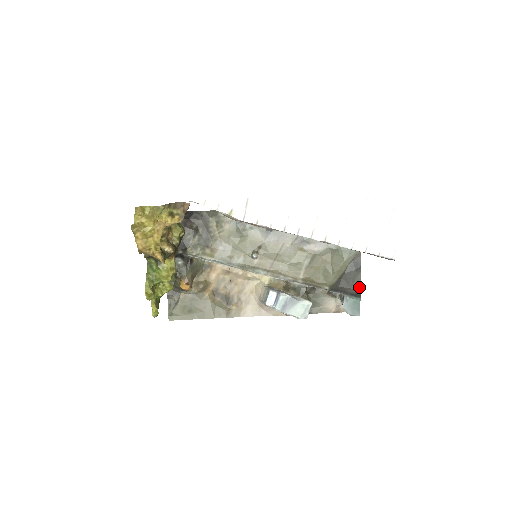
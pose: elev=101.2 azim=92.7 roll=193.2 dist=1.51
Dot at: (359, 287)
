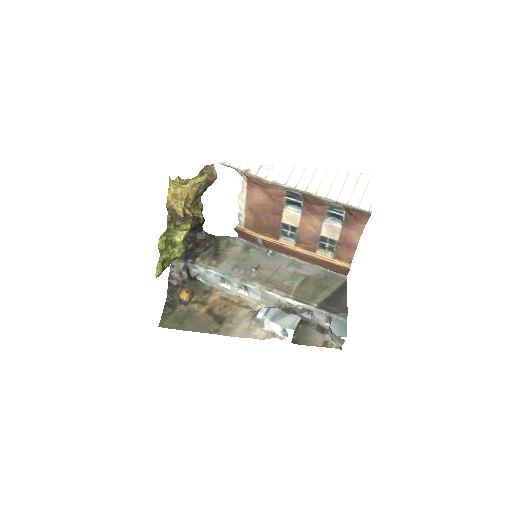
Dot at: (345, 308)
